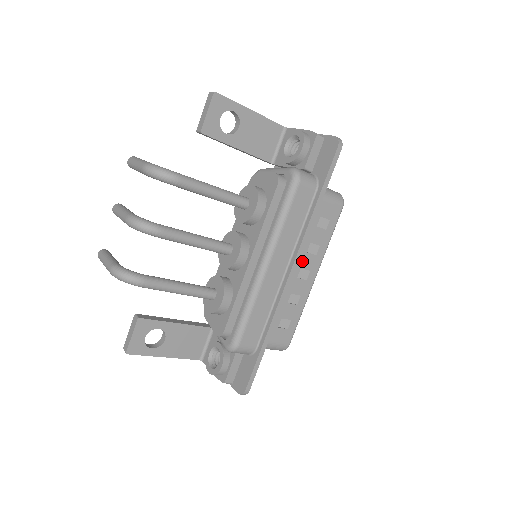
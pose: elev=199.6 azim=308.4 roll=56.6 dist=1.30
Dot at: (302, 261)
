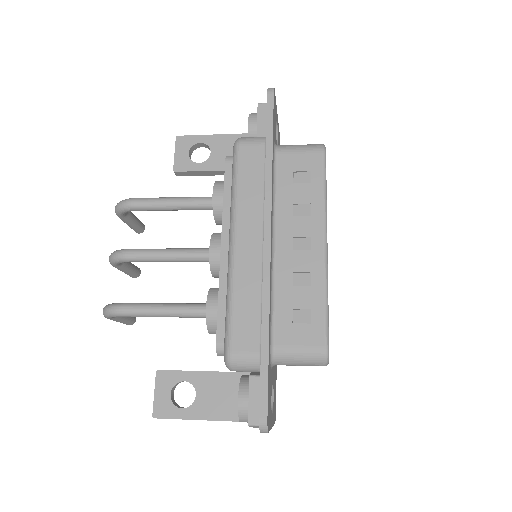
Dot at: (291, 228)
